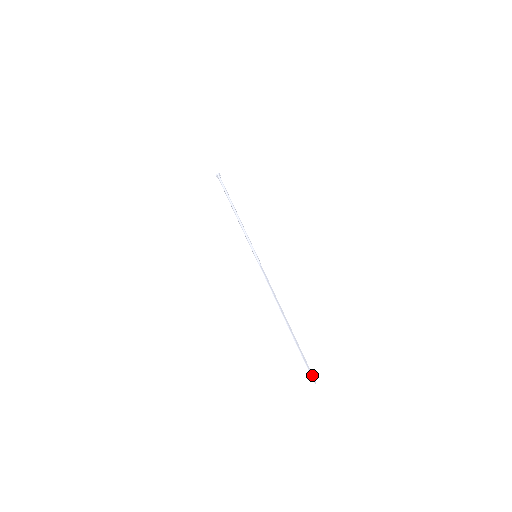
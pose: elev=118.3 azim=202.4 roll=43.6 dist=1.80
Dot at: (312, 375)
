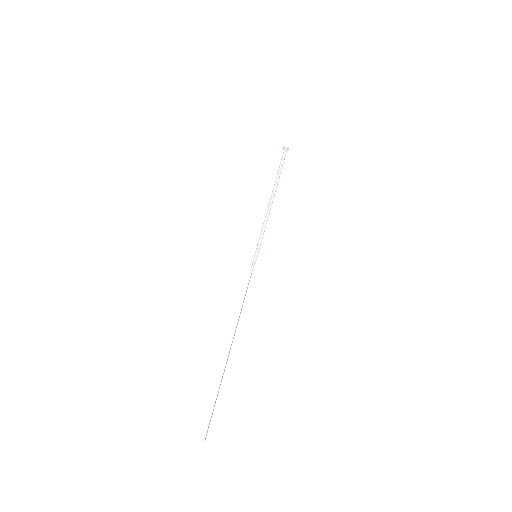
Dot at: occluded
